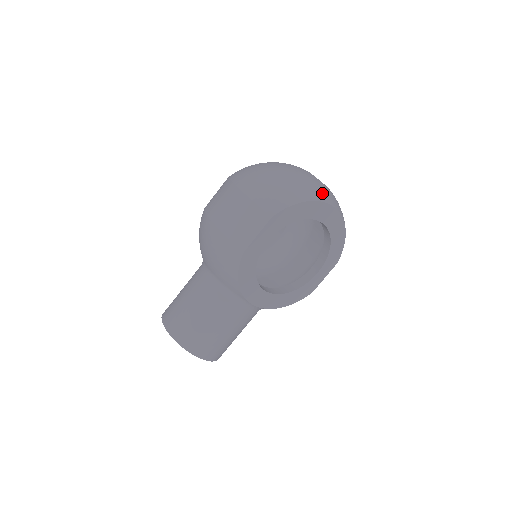
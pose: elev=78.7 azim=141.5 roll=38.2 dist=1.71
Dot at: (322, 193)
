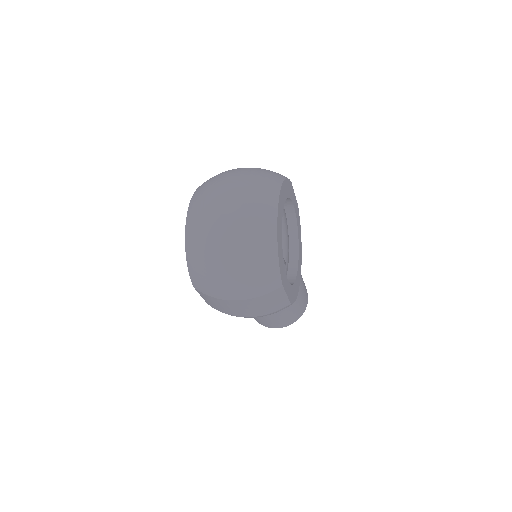
Dot at: (265, 221)
